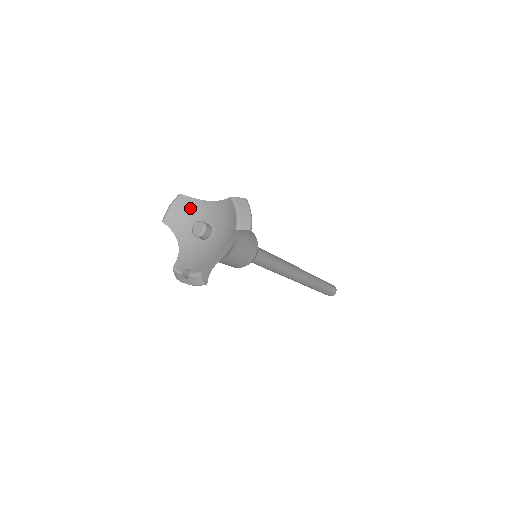
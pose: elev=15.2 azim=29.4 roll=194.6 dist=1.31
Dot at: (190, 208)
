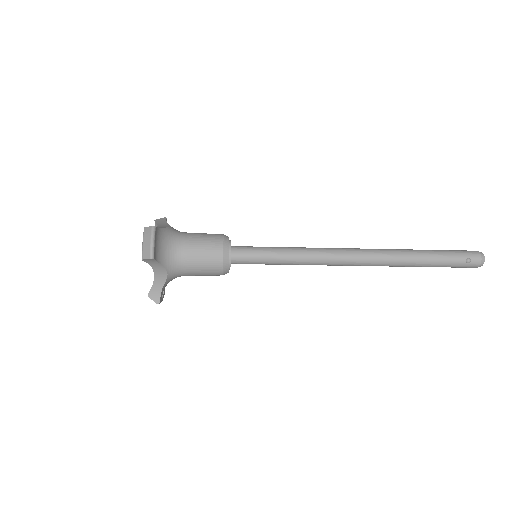
Dot at: occluded
